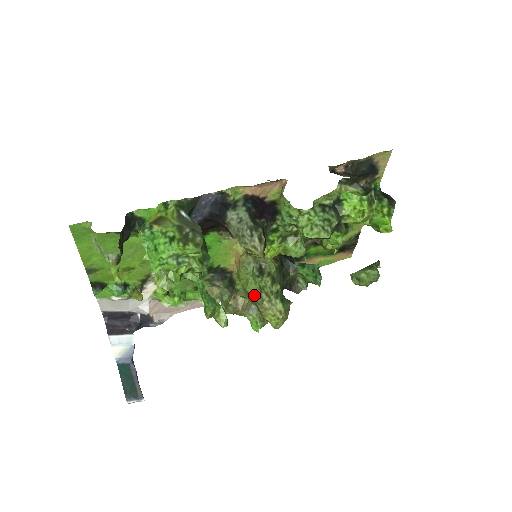
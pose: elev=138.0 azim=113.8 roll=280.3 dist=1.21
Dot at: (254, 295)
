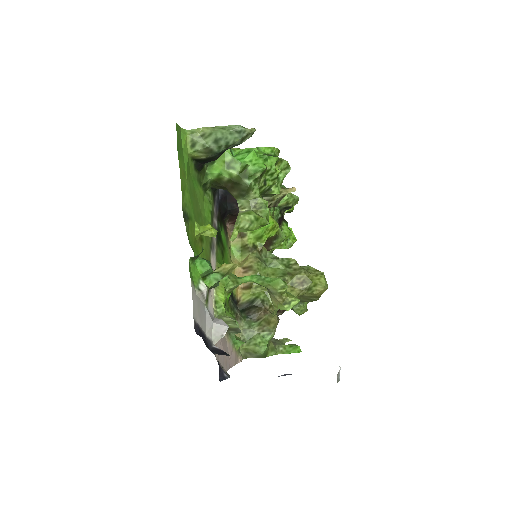
Dot at: (288, 273)
